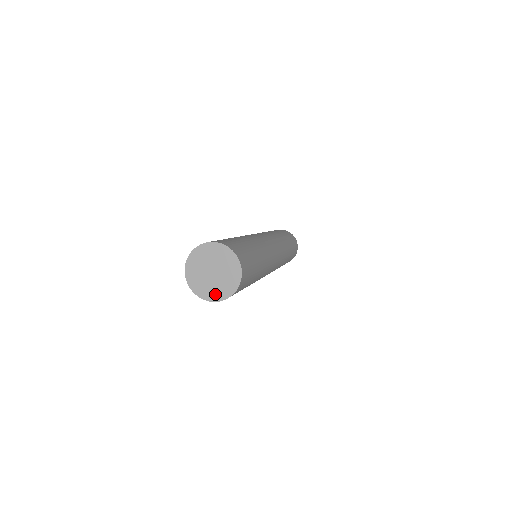
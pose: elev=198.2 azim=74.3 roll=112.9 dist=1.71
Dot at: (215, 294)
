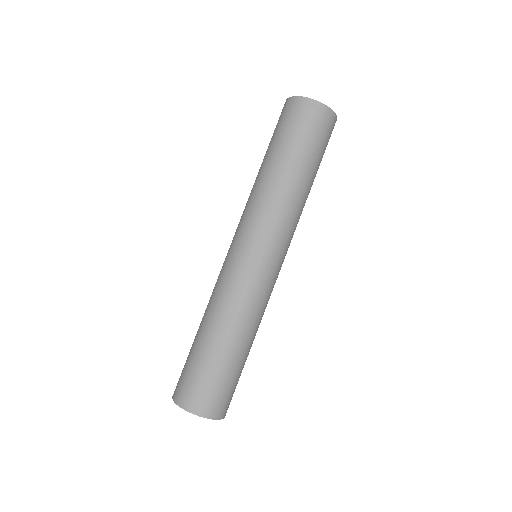
Dot at: occluded
